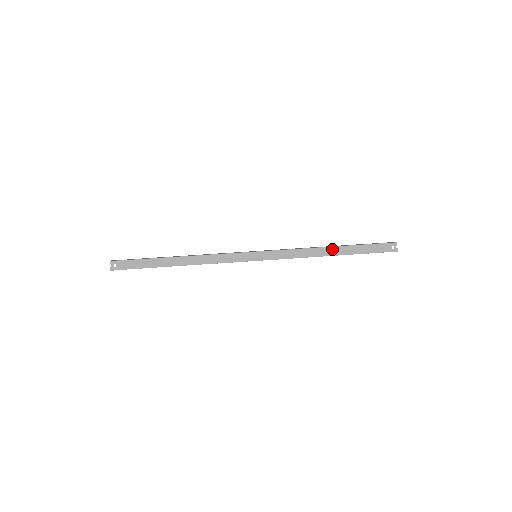
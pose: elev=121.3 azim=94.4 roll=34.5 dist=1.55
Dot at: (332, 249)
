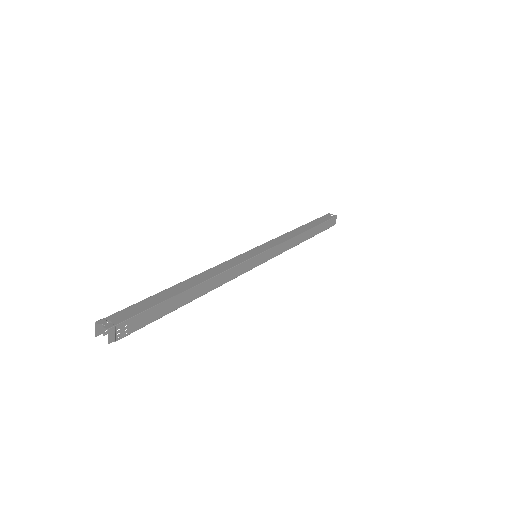
Dot at: (301, 228)
